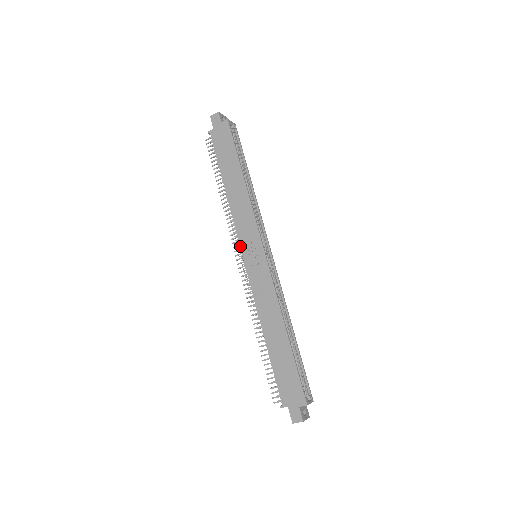
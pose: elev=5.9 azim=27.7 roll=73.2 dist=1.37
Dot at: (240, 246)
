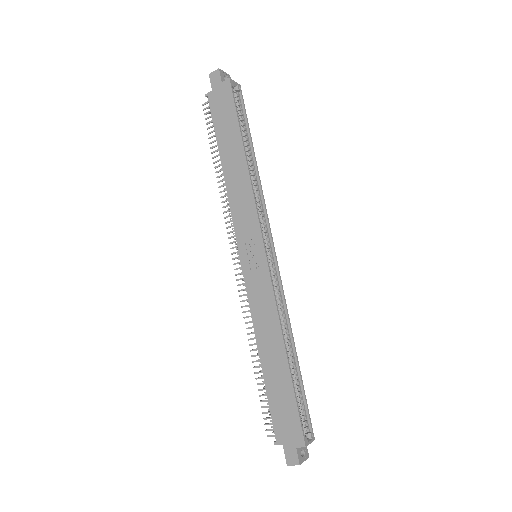
Dot at: (237, 243)
